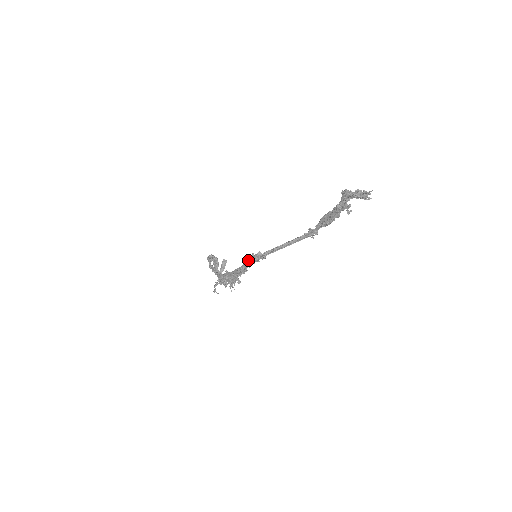
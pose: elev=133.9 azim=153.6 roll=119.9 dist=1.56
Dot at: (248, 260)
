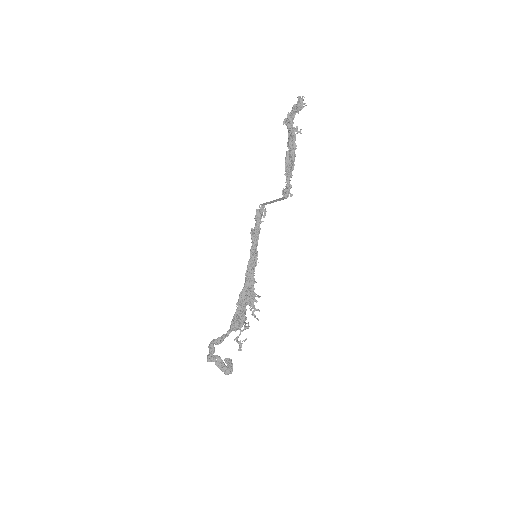
Dot at: (252, 234)
